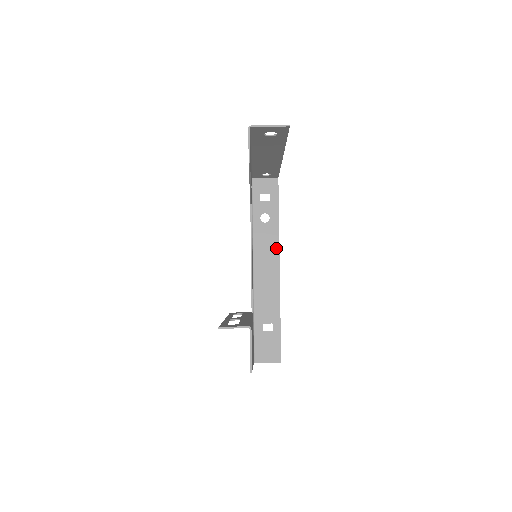
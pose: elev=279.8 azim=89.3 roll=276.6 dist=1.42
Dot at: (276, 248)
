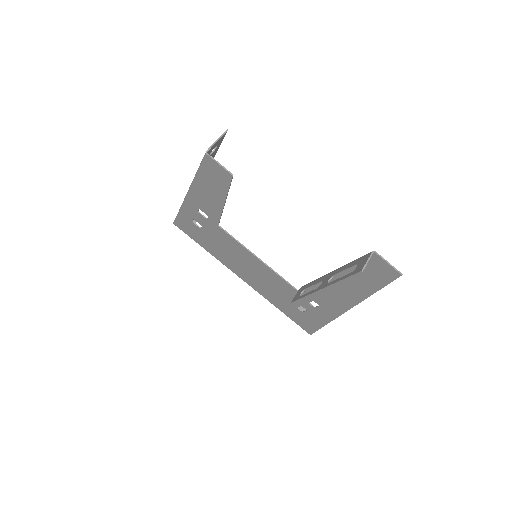
Dot at: occluded
